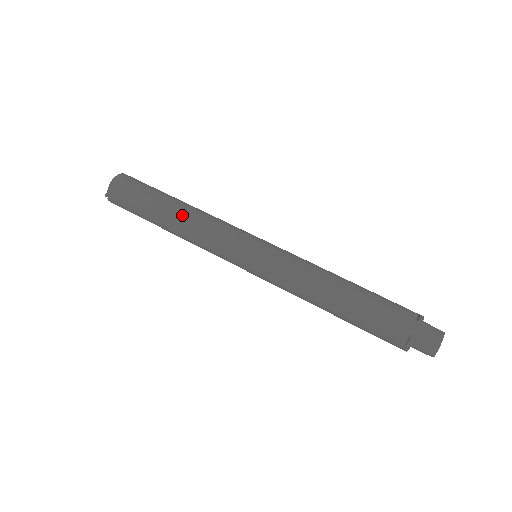
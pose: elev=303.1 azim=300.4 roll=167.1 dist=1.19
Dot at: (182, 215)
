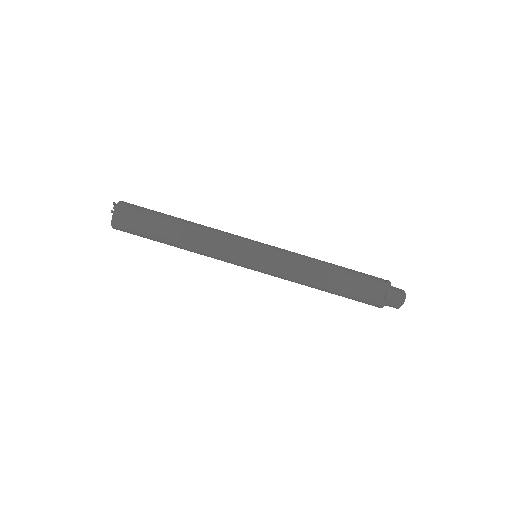
Dot at: (185, 248)
